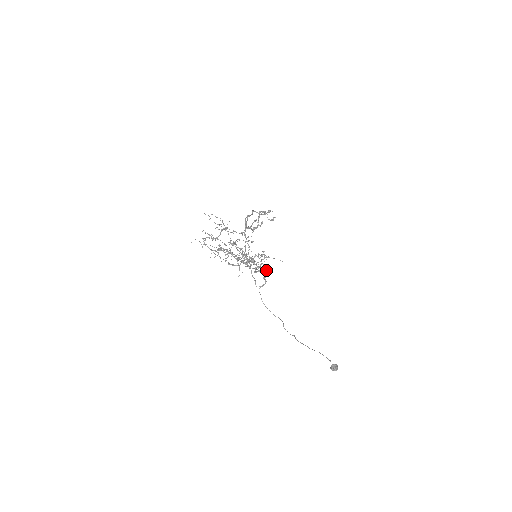
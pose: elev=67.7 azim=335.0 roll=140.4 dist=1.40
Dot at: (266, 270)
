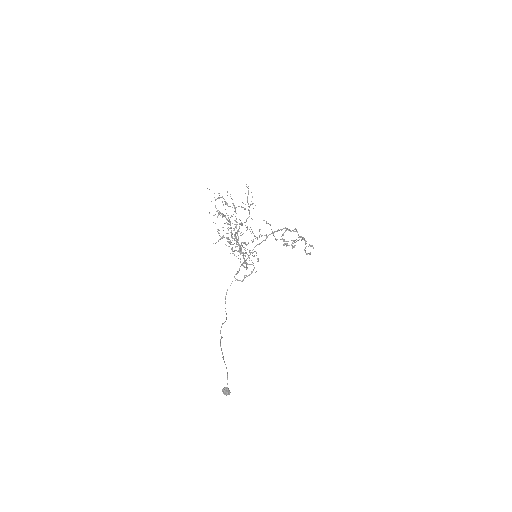
Dot at: occluded
